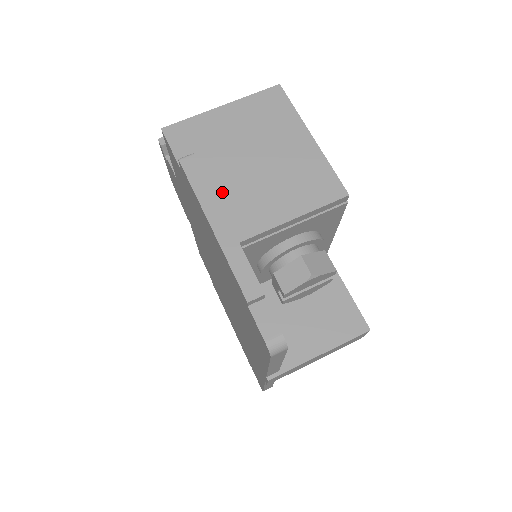
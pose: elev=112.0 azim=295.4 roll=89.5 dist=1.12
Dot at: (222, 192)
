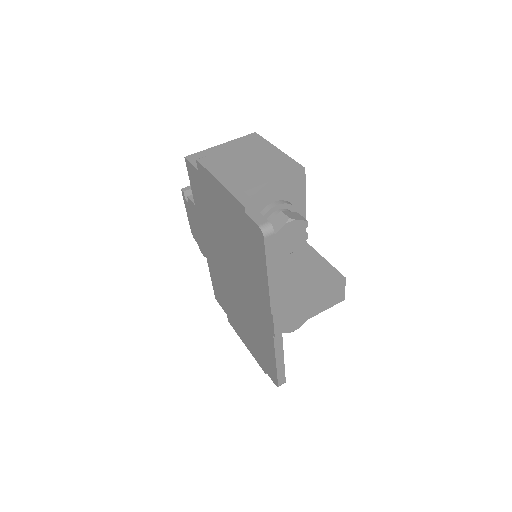
Dot at: occluded
